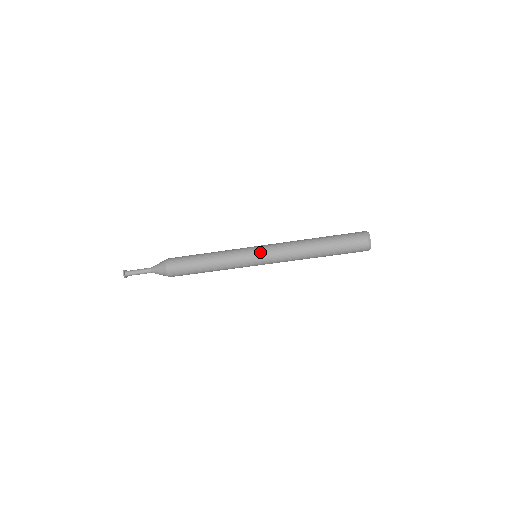
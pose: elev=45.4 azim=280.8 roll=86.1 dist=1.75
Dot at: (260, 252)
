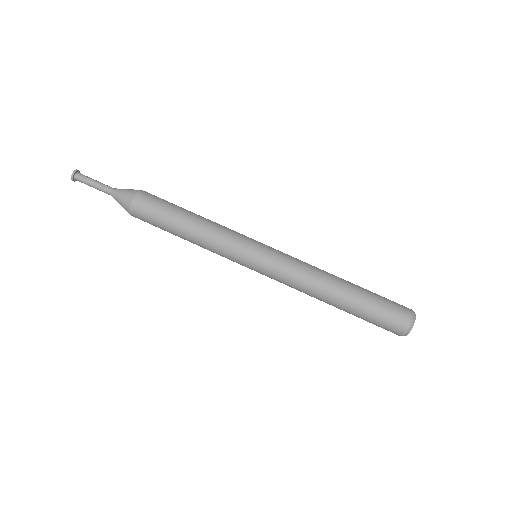
Dot at: (268, 248)
